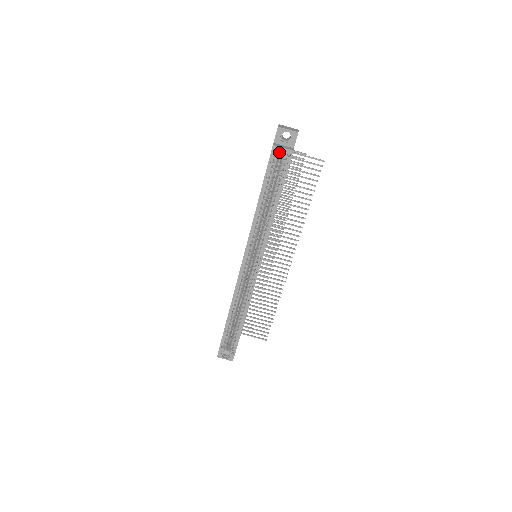
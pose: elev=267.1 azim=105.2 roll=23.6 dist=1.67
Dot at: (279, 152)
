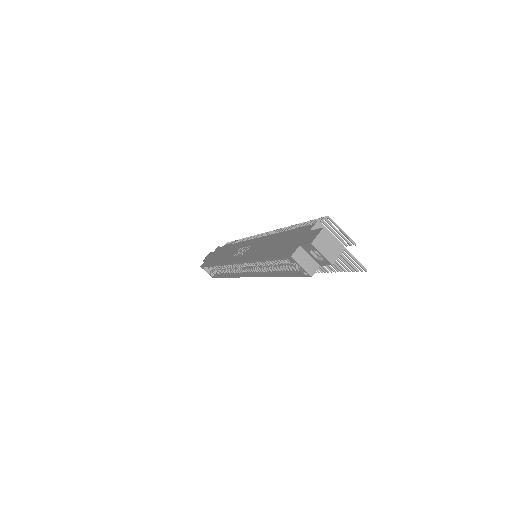
Dot at: (297, 262)
